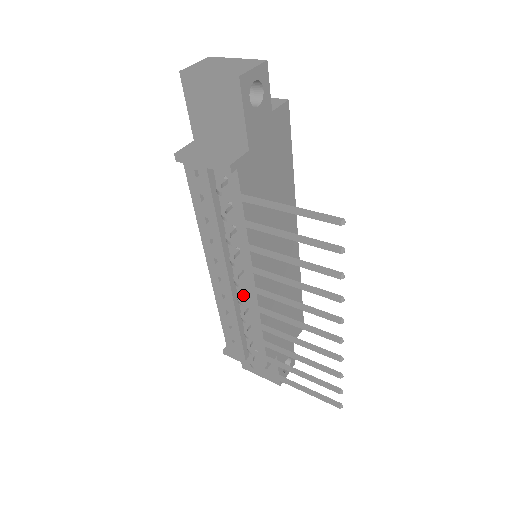
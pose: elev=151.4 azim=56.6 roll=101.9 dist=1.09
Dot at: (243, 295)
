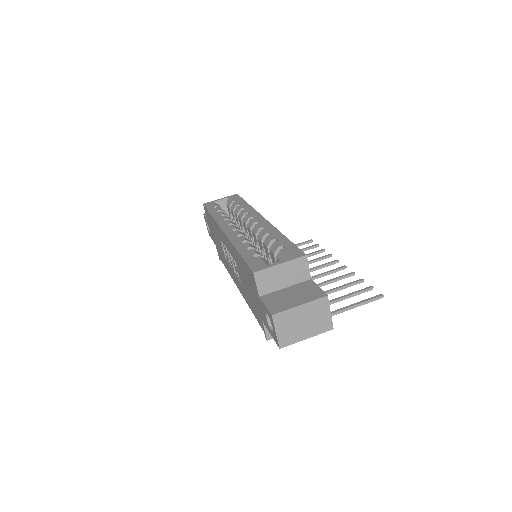
Dot at: occluded
